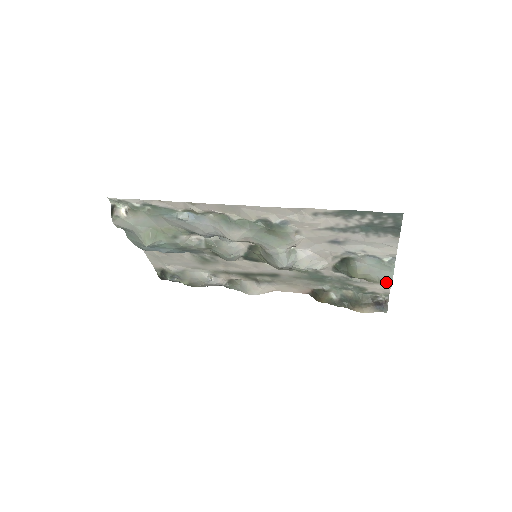
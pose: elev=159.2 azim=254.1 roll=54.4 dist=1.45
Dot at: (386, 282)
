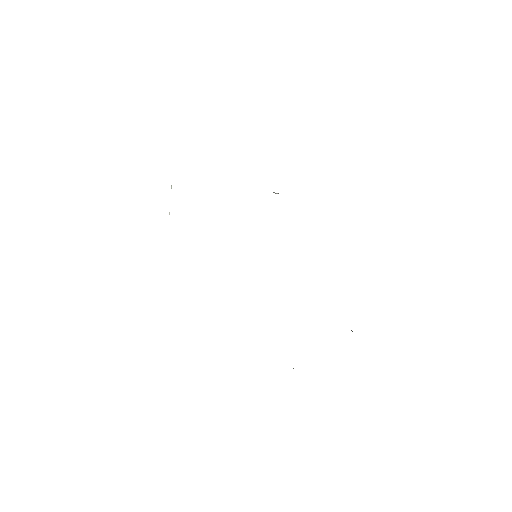
Dot at: occluded
